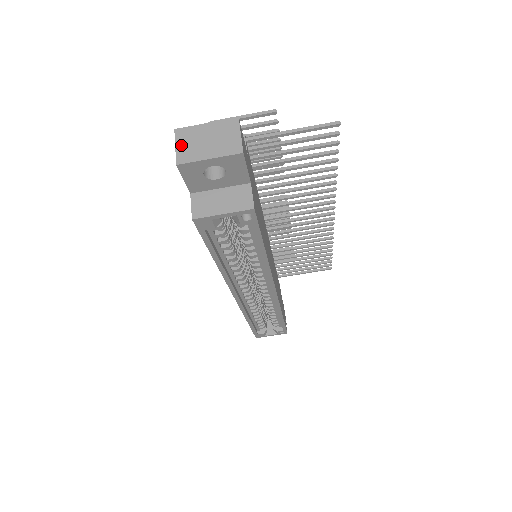
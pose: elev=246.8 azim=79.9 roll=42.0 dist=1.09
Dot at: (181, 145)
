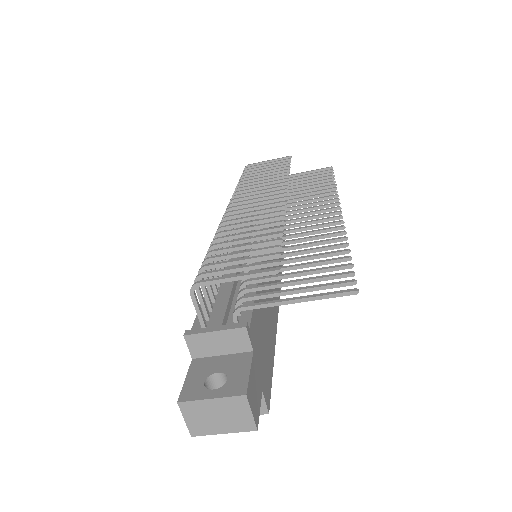
Dot at: (190, 419)
